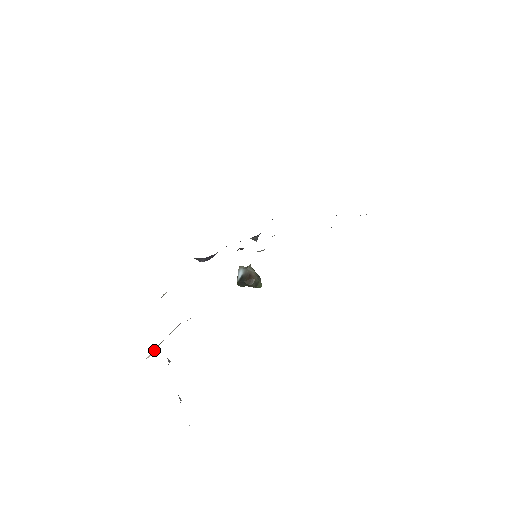
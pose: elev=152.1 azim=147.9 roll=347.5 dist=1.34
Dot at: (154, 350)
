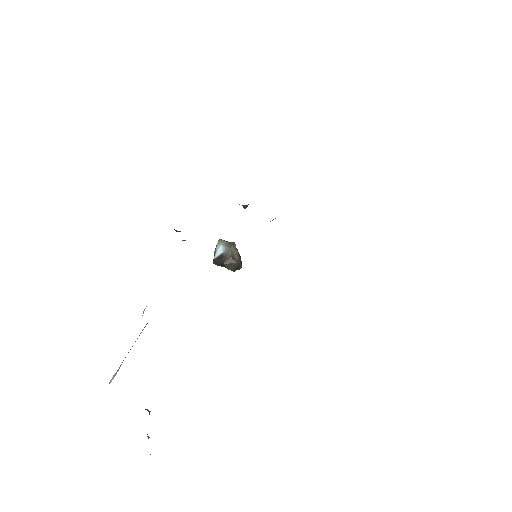
Dot at: (118, 369)
